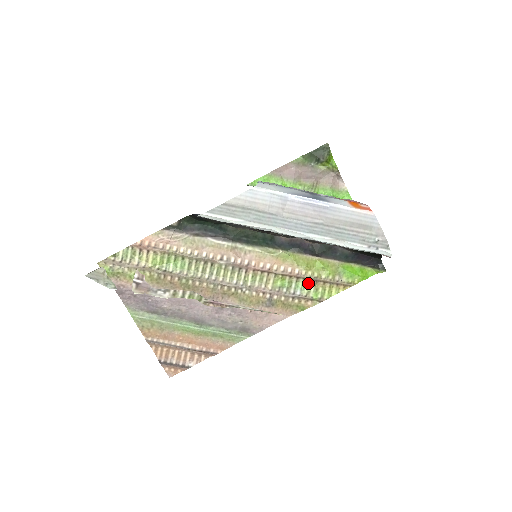
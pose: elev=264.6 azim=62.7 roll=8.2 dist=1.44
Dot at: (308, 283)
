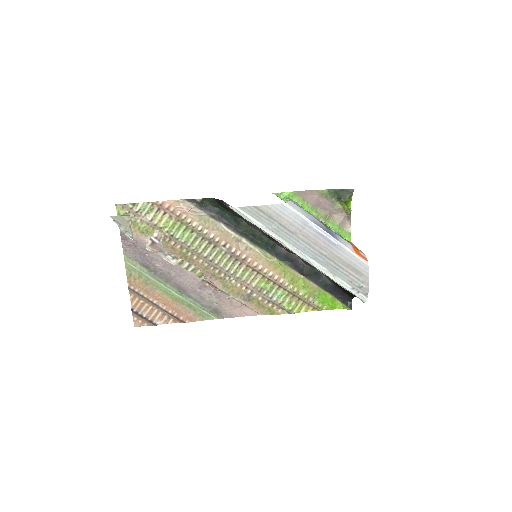
Dot at: (286, 294)
